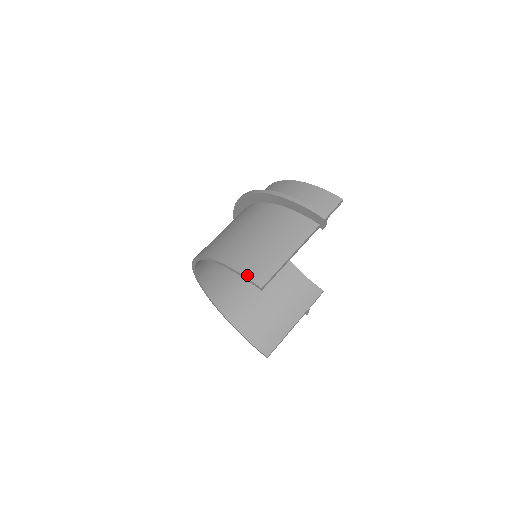
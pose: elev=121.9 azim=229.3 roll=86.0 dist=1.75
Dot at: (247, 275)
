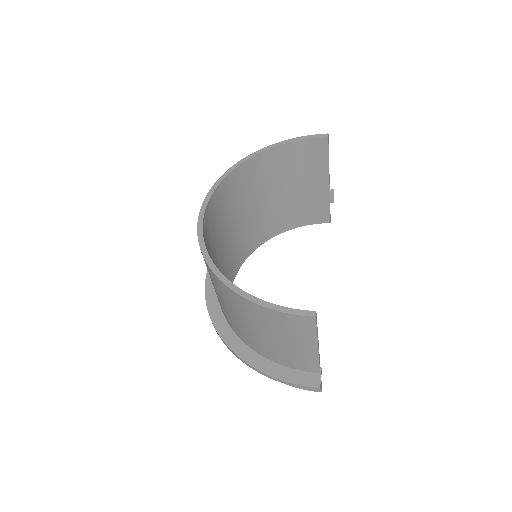
Dot at: (310, 137)
